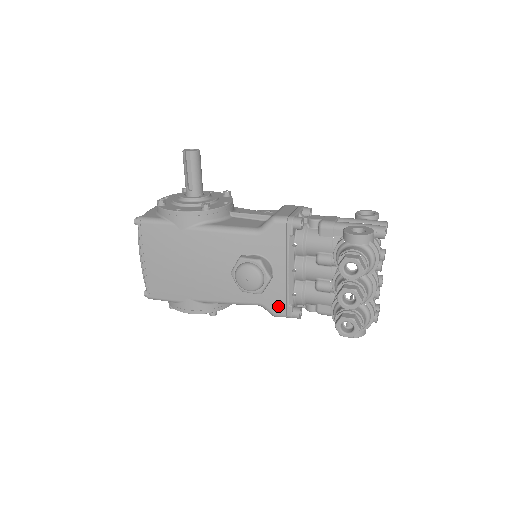
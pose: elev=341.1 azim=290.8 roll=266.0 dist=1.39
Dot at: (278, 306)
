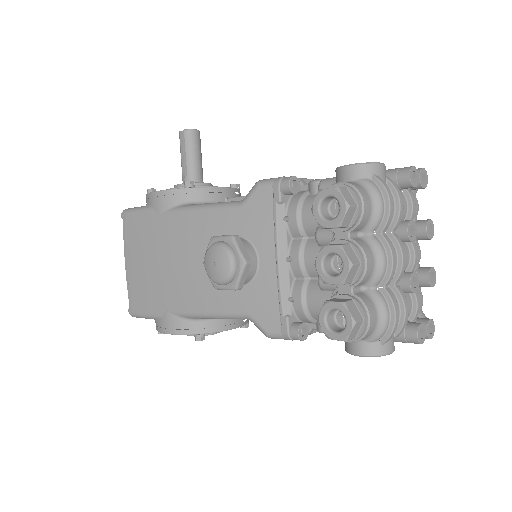
Dot at: (269, 318)
